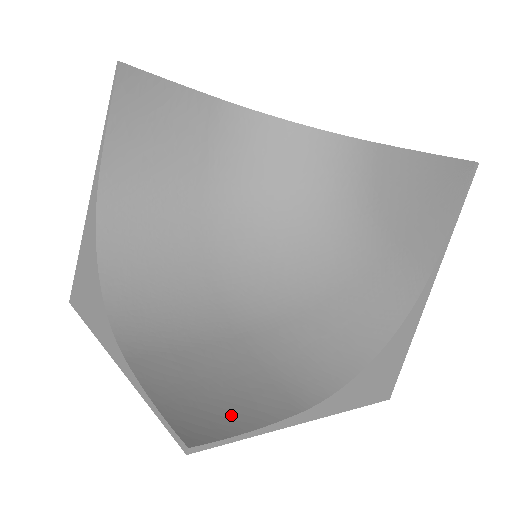
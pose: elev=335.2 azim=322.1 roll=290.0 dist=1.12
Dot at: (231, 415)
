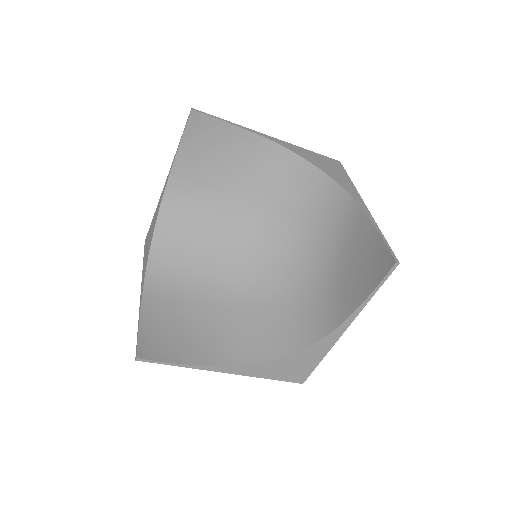
Dot at: (175, 350)
